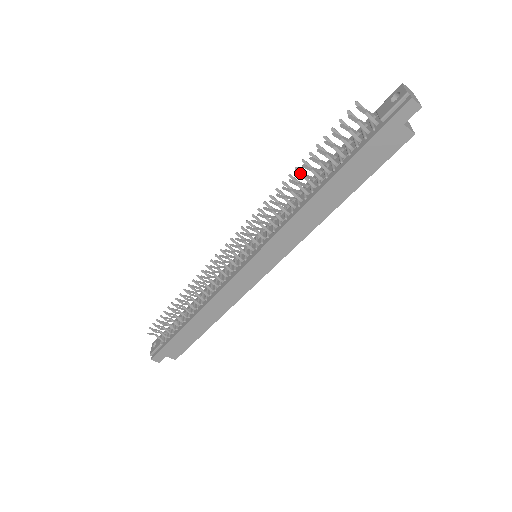
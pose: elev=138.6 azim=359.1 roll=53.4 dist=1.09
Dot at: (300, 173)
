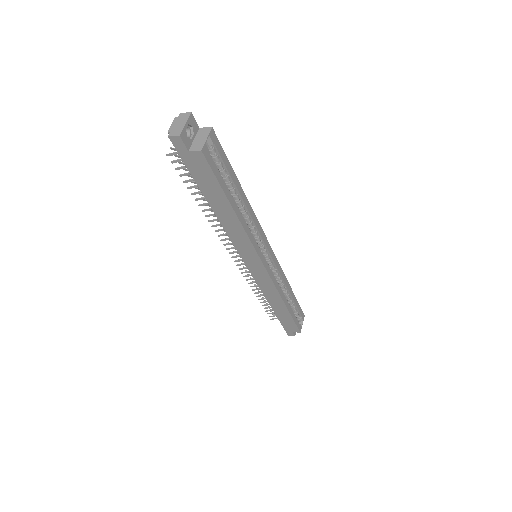
Dot at: (201, 204)
